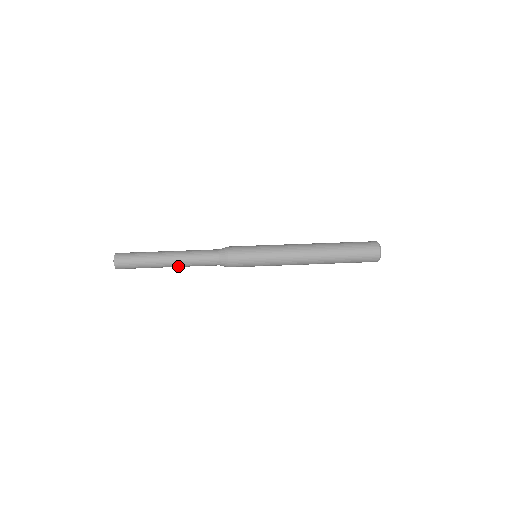
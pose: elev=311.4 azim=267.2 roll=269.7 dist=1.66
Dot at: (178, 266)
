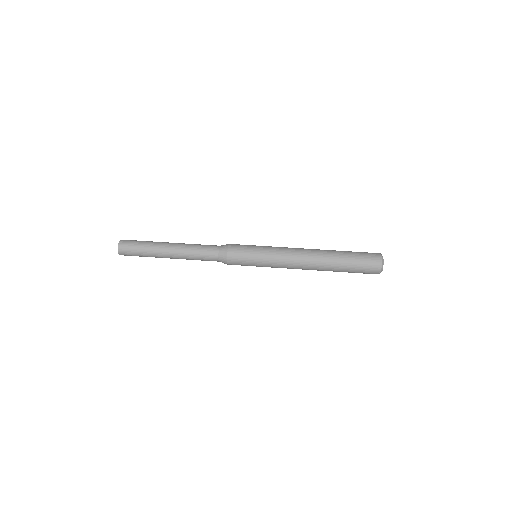
Dot at: occluded
